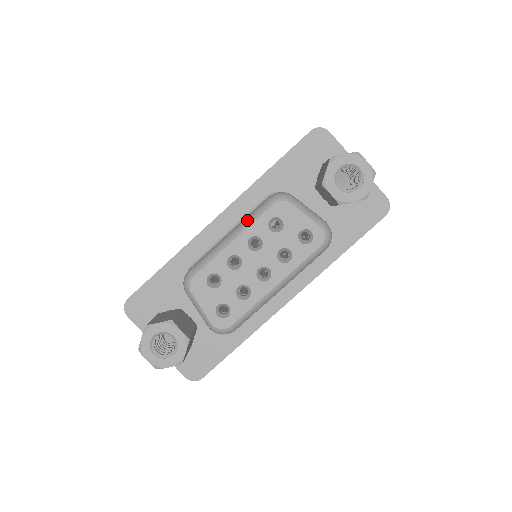
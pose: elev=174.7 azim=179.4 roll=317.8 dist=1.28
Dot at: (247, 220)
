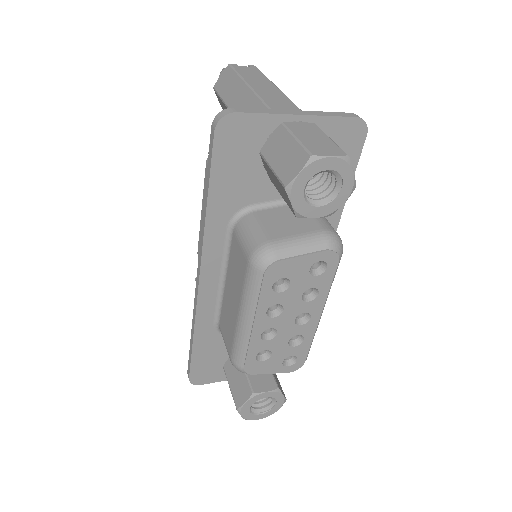
Dot at: (248, 300)
